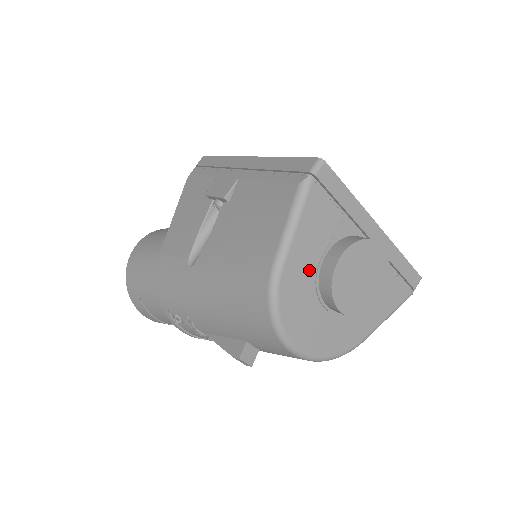
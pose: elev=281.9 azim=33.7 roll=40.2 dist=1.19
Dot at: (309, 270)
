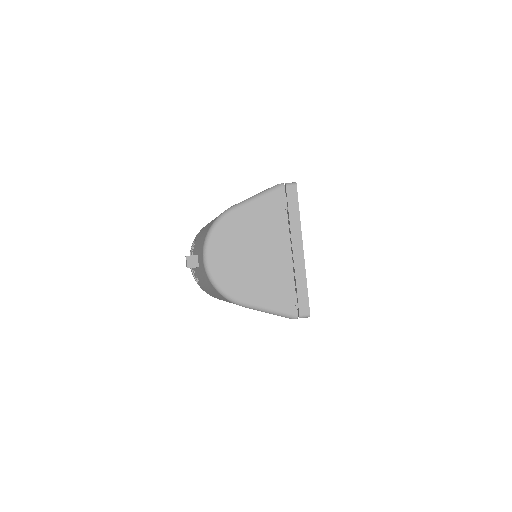
Dot at: (246, 226)
